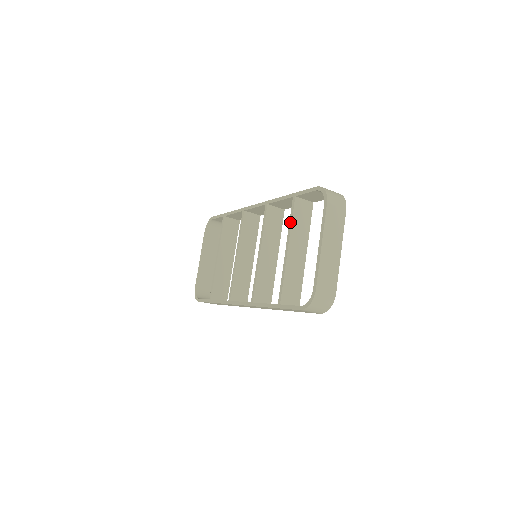
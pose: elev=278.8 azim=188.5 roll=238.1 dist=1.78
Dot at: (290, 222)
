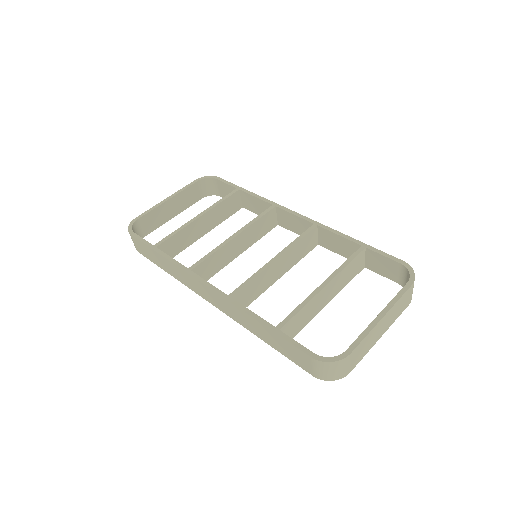
Dot at: (345, 264)
